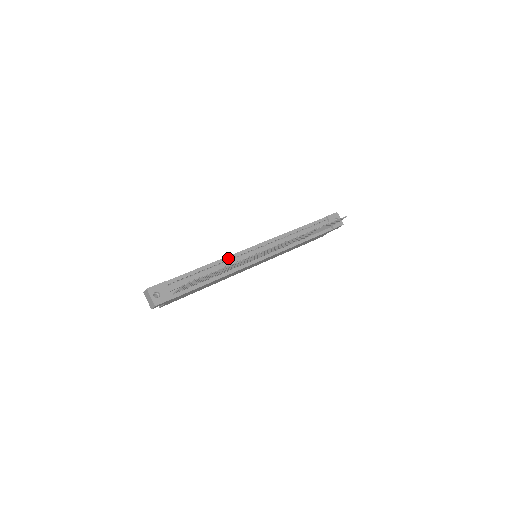
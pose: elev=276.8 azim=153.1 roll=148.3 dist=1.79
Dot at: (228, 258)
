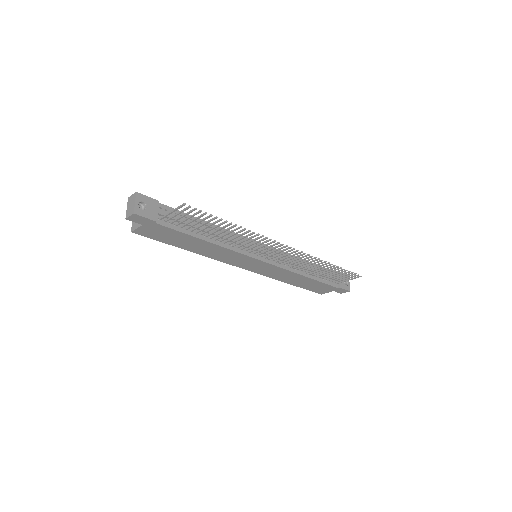
Dot at: (231, 233)
